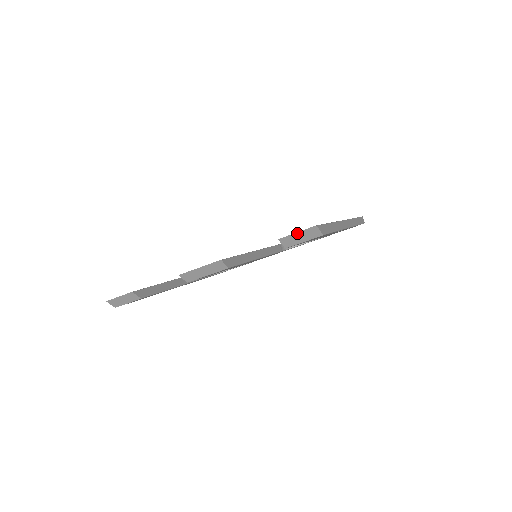
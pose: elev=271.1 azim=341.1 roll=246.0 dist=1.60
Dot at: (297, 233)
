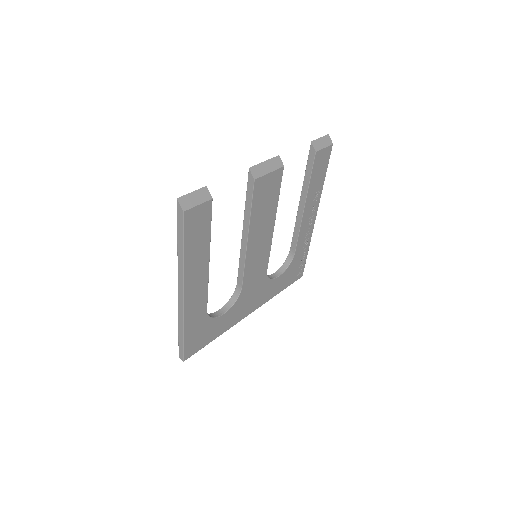
Dot at: (320, 139)
